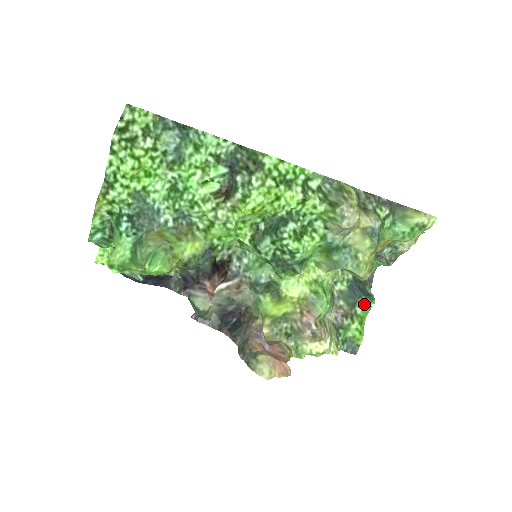
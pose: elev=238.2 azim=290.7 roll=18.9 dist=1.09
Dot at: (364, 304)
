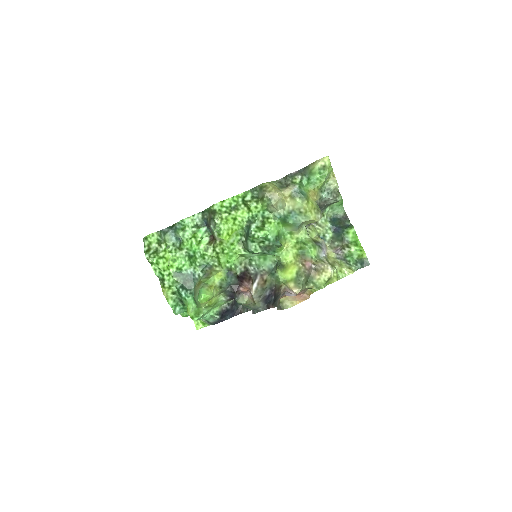
Dot at: (348, 233)
